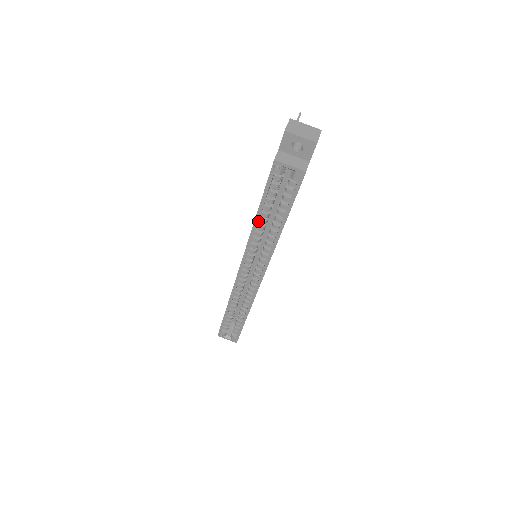
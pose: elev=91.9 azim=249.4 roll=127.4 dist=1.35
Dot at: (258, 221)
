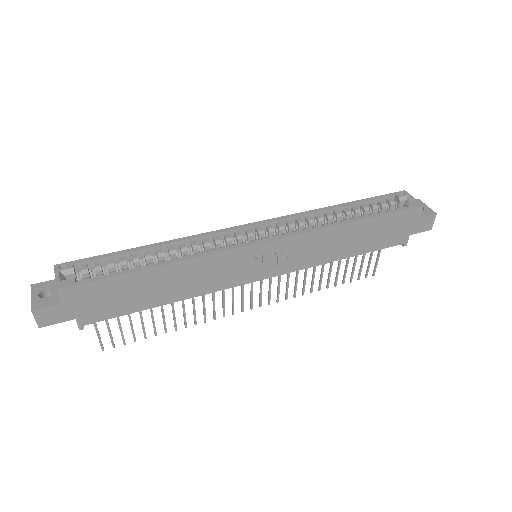
Dot at: (335, 210)
